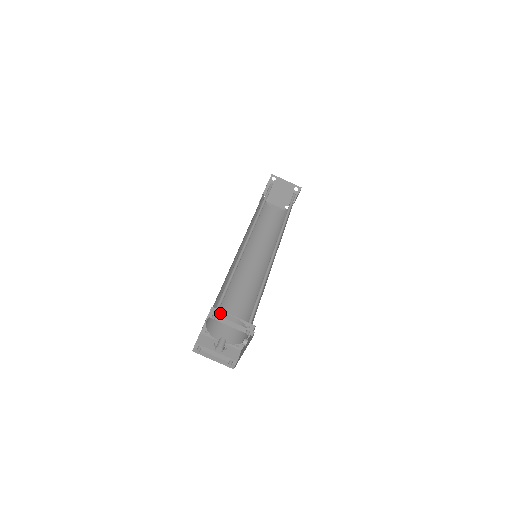
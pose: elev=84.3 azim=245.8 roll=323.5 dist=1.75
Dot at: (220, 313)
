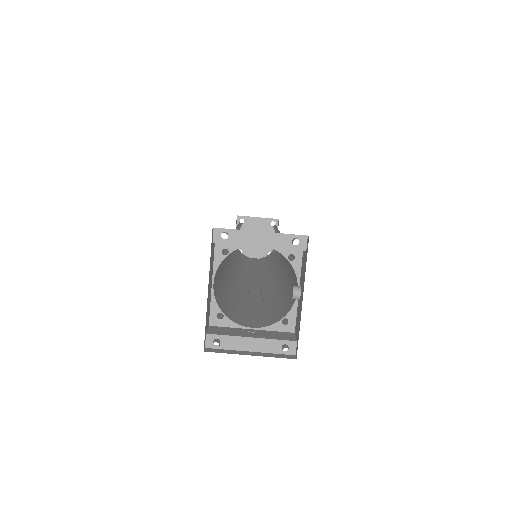
Dot at: (233, 250)
